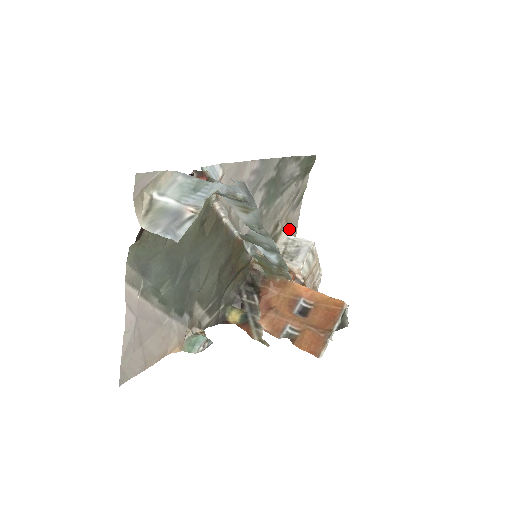
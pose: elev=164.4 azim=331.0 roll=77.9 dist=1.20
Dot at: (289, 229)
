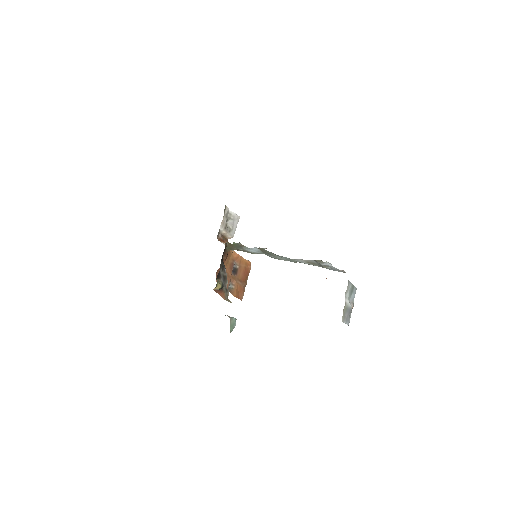
Dot at: occluded
